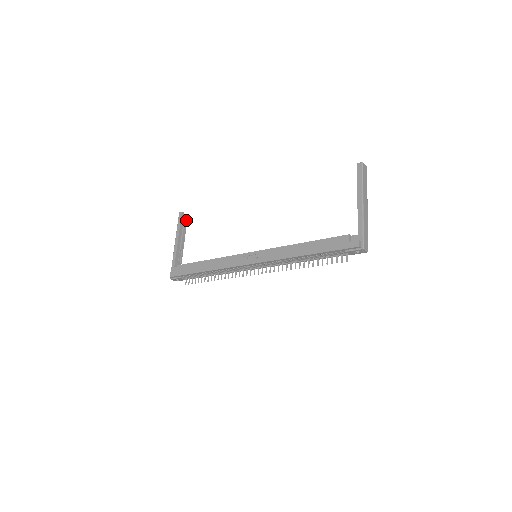
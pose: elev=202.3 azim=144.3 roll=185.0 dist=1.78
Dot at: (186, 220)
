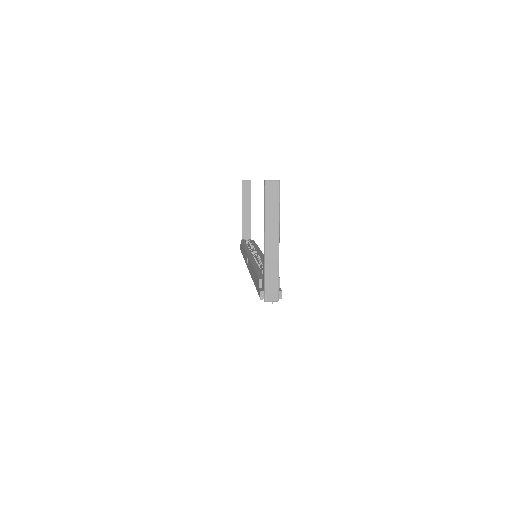
Dot at: (249, 186)
